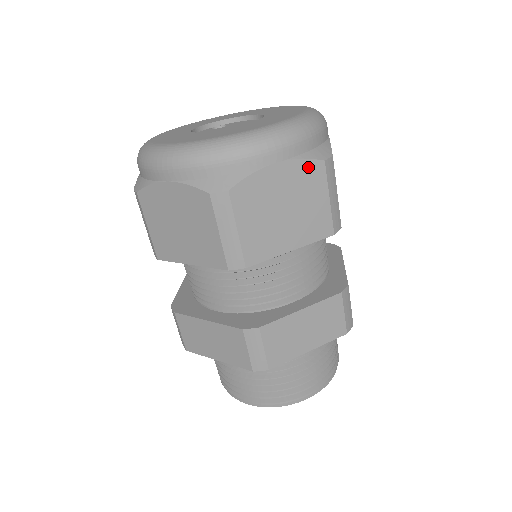
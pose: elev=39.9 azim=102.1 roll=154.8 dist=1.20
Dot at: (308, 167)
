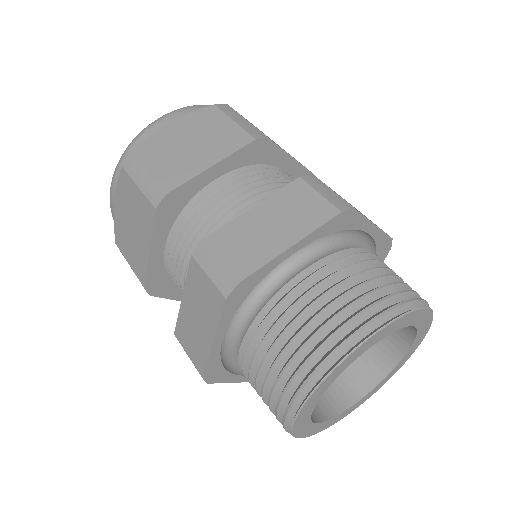
Dot at: (200, 114)
